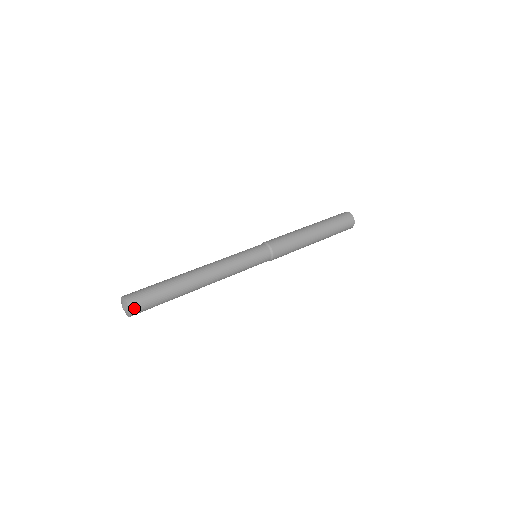
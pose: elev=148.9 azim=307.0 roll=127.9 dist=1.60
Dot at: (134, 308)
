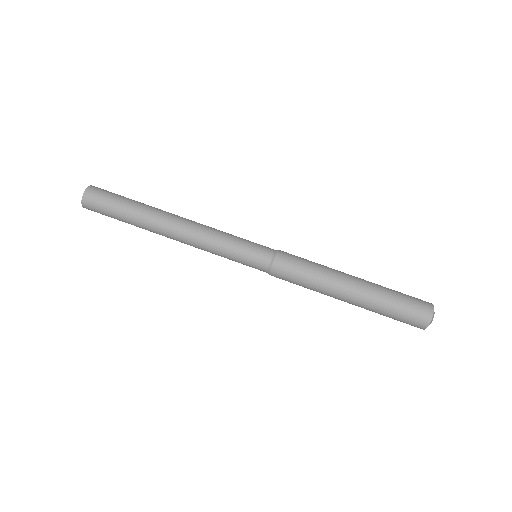
Dot at: (87, 201)
